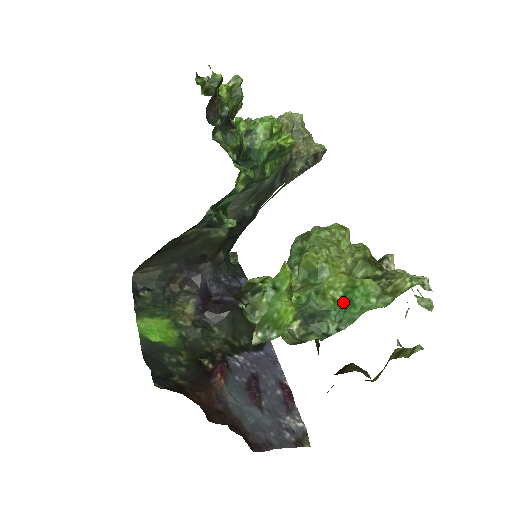
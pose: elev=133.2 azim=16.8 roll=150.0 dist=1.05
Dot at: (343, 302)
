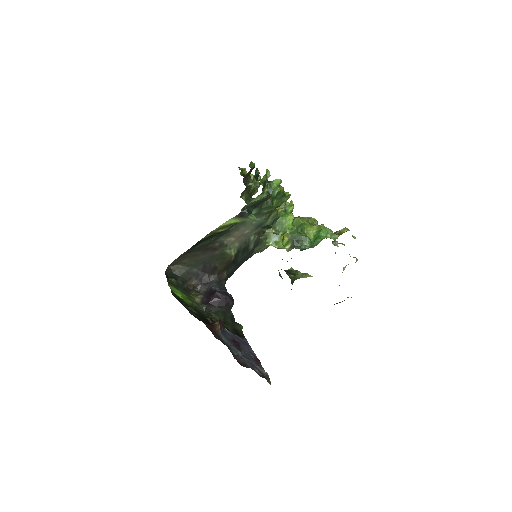
Dot at: (313, 240)
